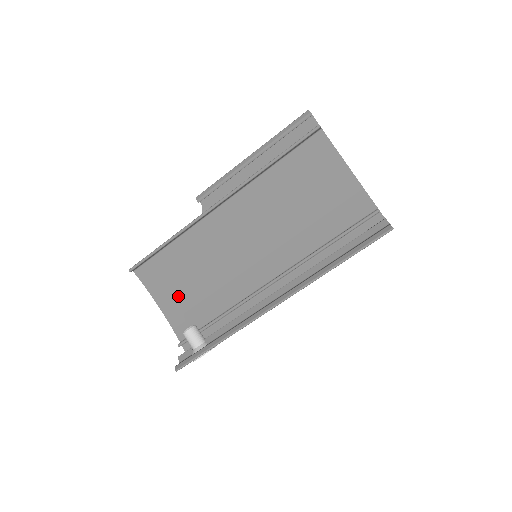
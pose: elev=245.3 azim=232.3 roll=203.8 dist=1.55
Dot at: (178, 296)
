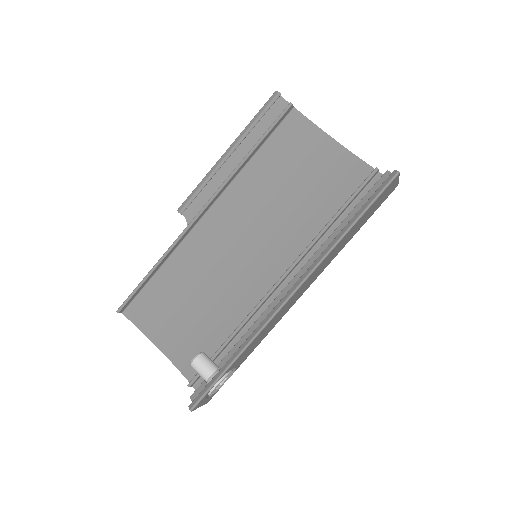
Dot at: (178, 329)
